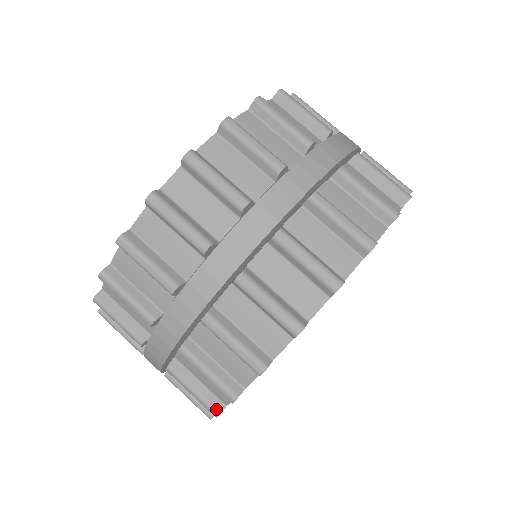
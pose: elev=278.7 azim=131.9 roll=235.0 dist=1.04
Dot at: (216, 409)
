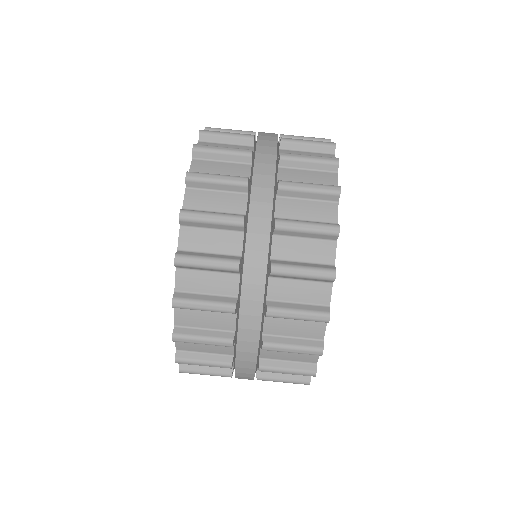
Dot at: occluded
